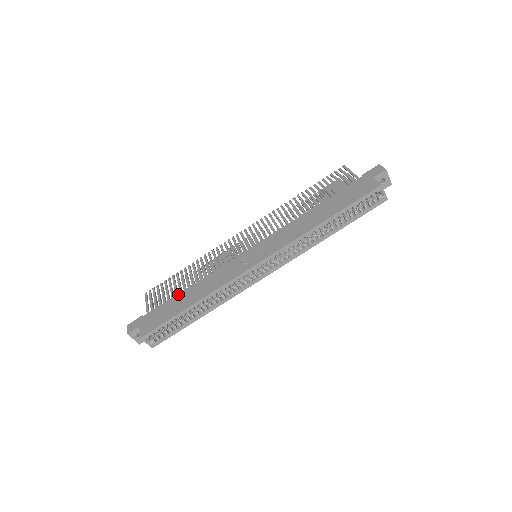
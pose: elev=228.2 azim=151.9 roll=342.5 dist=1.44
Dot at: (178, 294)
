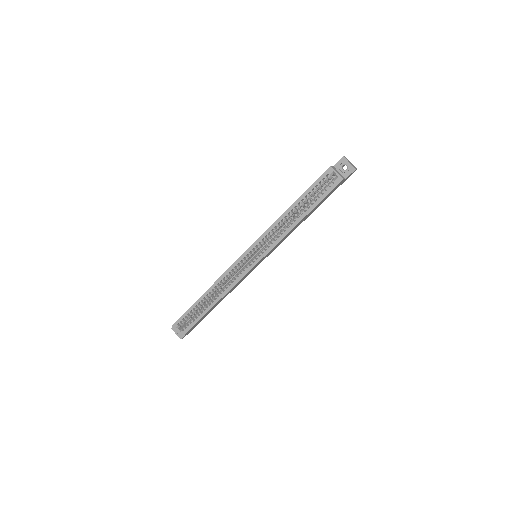
Dot at: occluded
